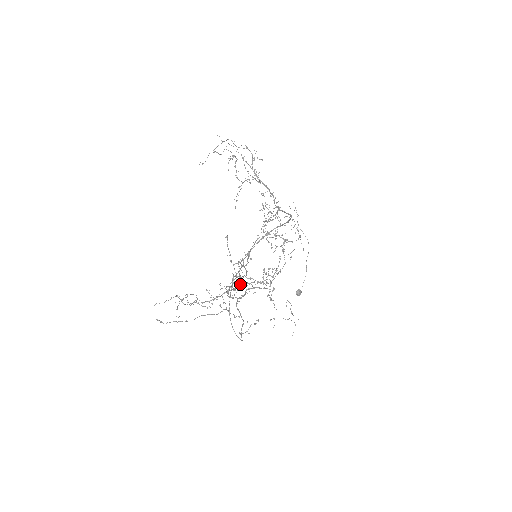
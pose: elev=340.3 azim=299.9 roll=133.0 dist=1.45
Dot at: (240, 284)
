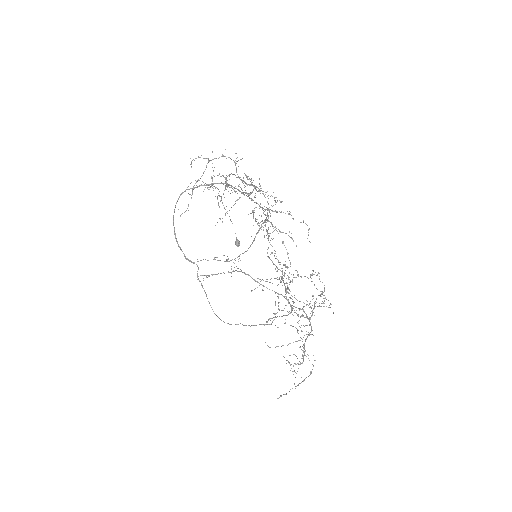
Dot at: occluded
